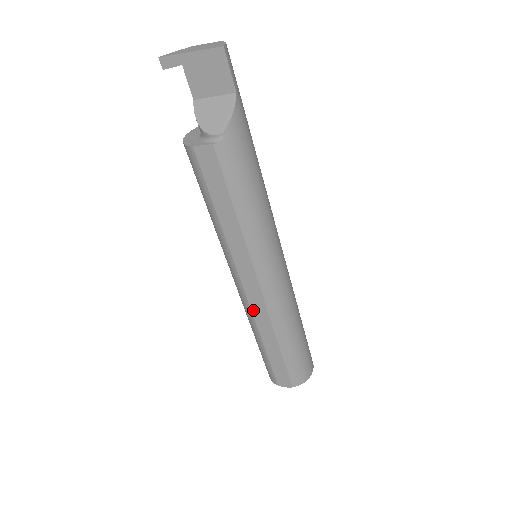
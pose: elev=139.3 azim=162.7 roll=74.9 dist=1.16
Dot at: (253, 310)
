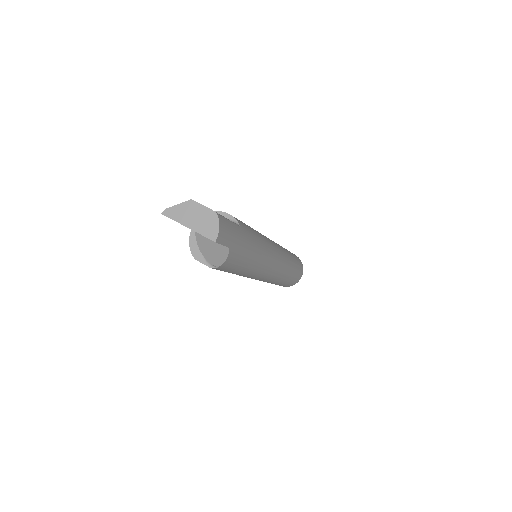
Dot at: occluded
